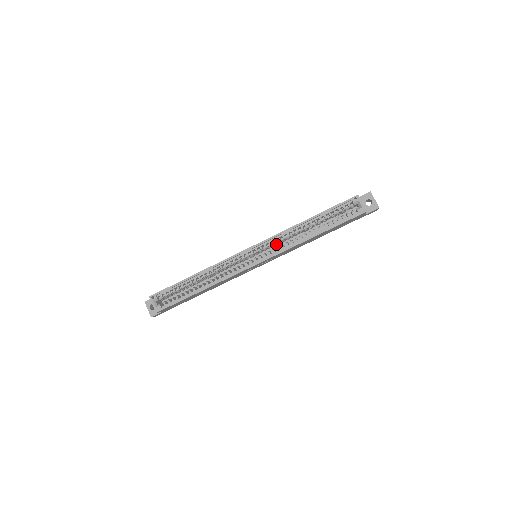
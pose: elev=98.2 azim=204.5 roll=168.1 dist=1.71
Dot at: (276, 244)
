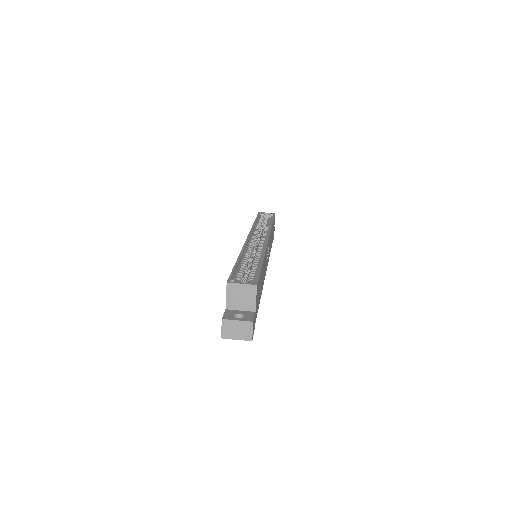
Dot at: occluded
